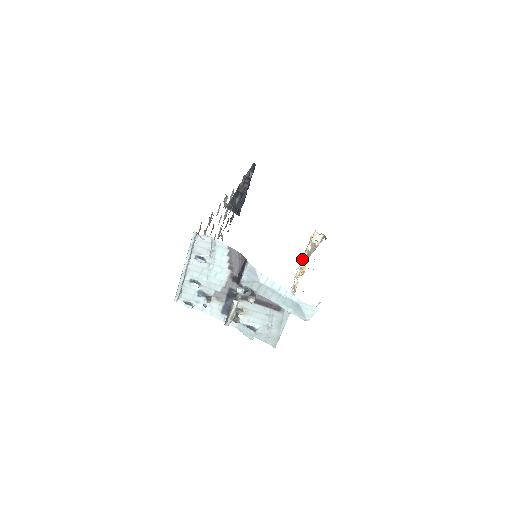
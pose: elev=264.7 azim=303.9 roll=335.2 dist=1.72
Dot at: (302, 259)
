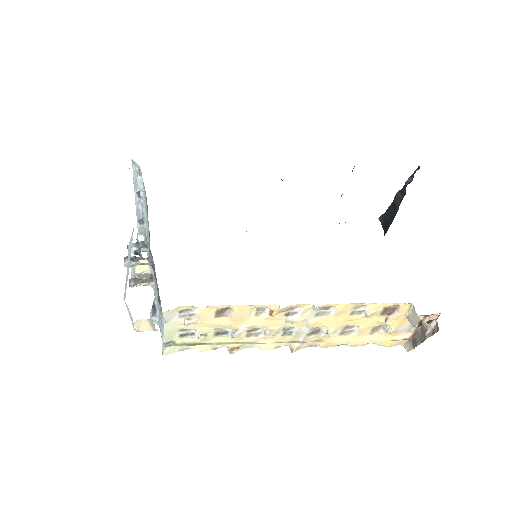
Dot at: (381, 333)
